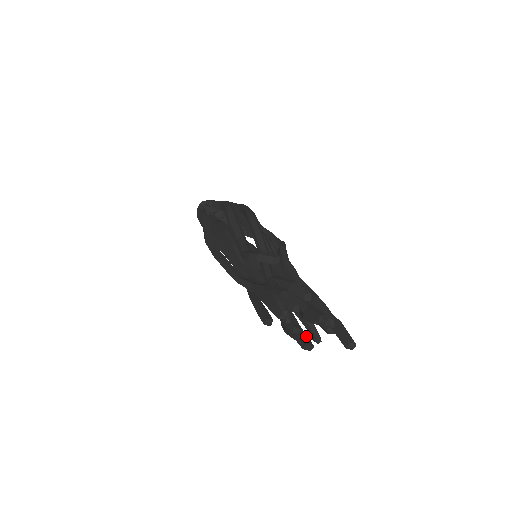
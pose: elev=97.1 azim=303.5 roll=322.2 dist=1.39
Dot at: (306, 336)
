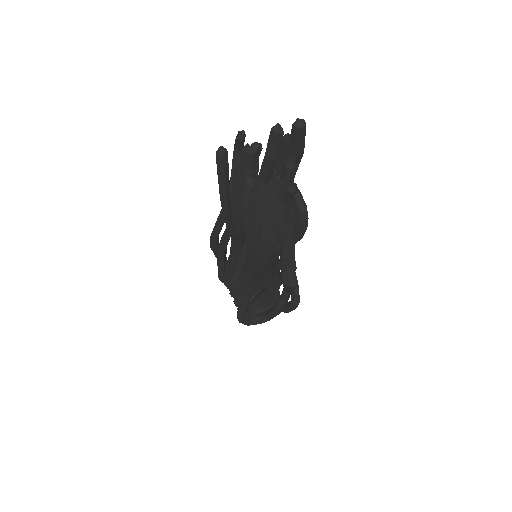
Dot at: (257, 160)
